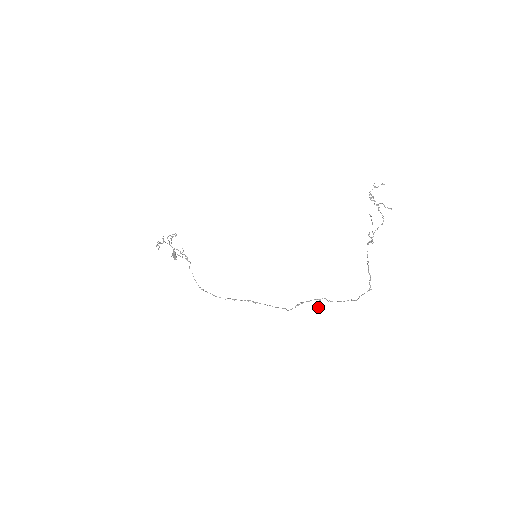
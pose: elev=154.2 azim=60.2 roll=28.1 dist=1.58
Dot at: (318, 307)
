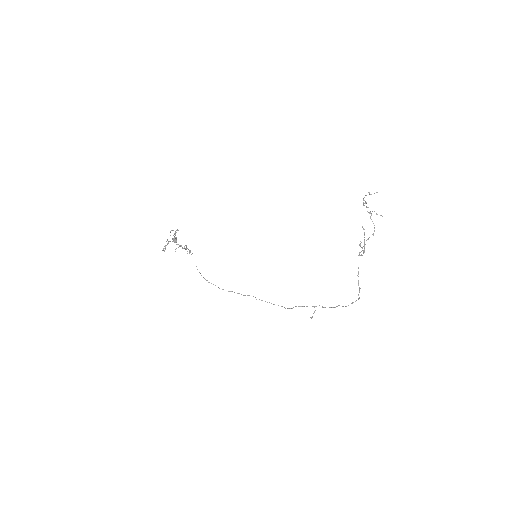
Dot at: (313, 313)
